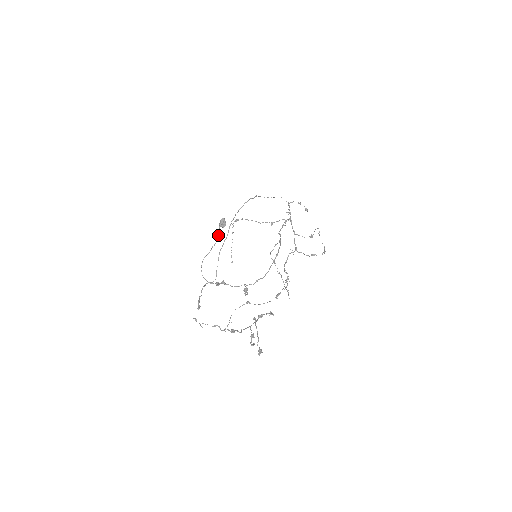
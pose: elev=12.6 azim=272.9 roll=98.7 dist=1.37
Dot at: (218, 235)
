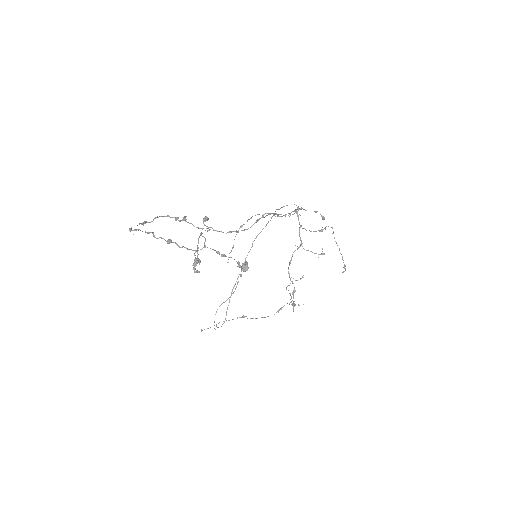
Dot at: occluded
